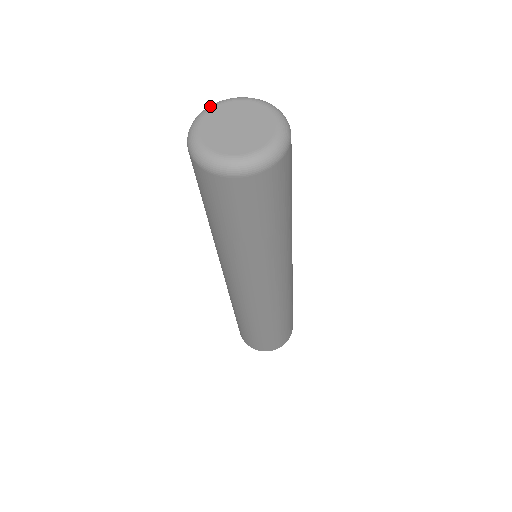
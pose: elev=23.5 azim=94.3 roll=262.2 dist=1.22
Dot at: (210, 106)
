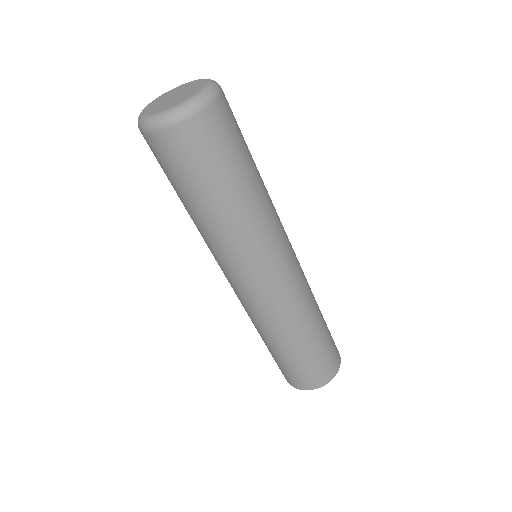
Dot at: (162, 95)
